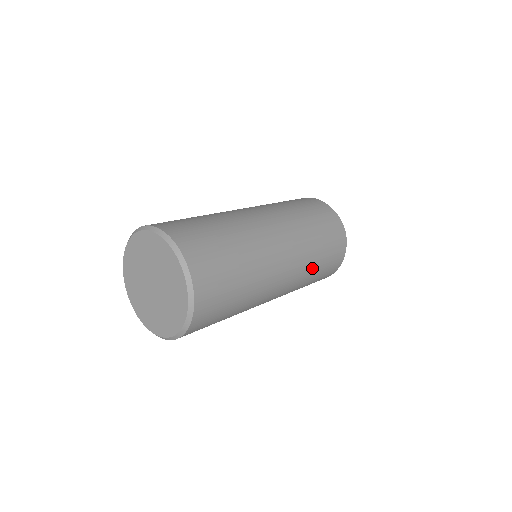
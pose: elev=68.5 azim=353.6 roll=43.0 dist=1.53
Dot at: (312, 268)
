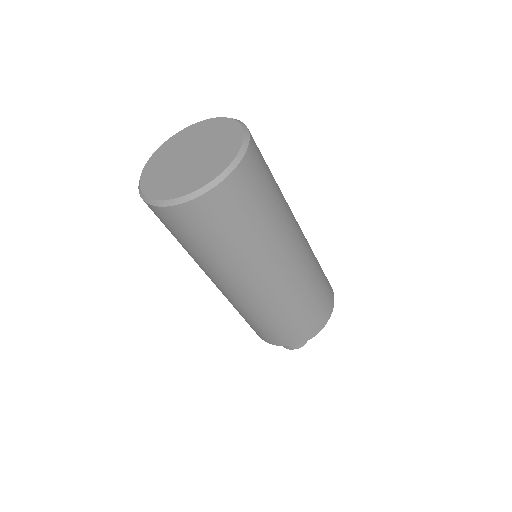
Dot at: (301, 298)
